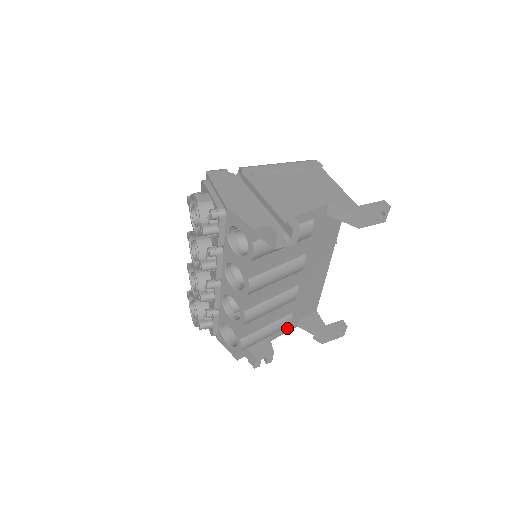
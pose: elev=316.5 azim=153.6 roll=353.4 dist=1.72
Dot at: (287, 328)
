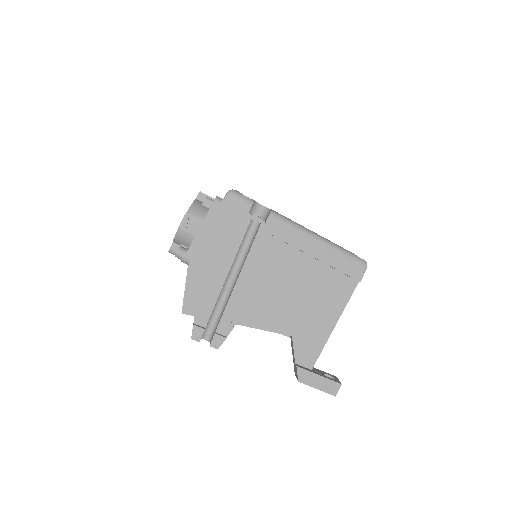
Dot at: occluded
